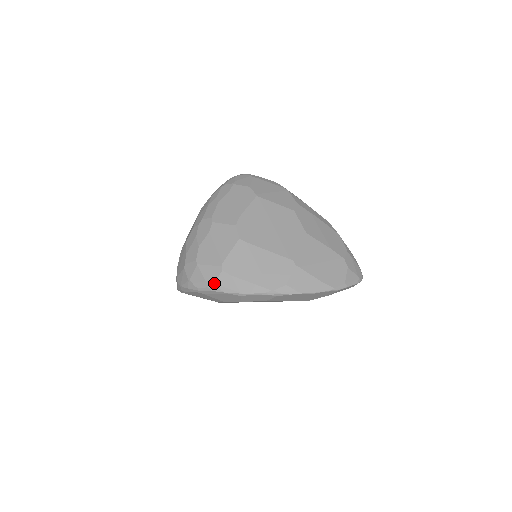
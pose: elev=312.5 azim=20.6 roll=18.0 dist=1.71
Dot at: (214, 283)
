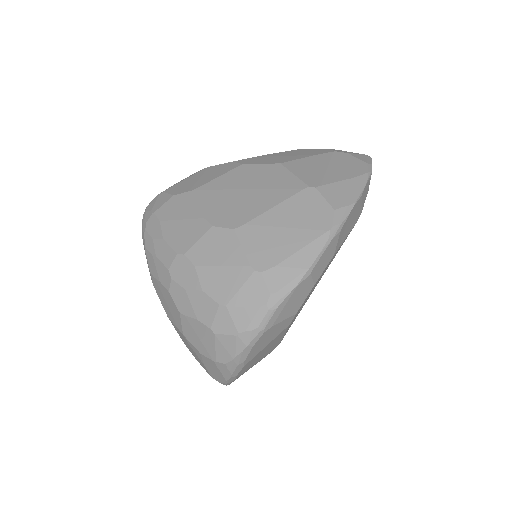
Dot at: (270, 296)
